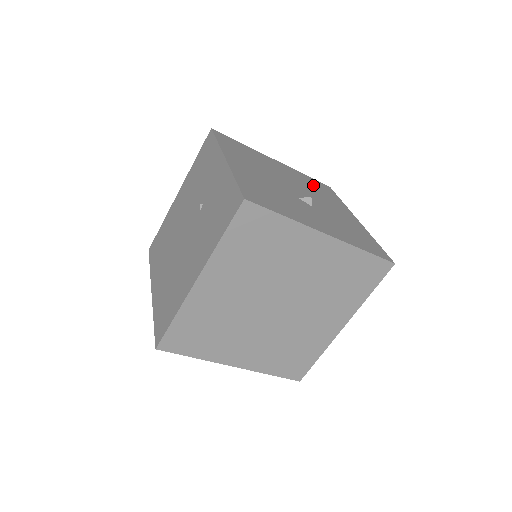
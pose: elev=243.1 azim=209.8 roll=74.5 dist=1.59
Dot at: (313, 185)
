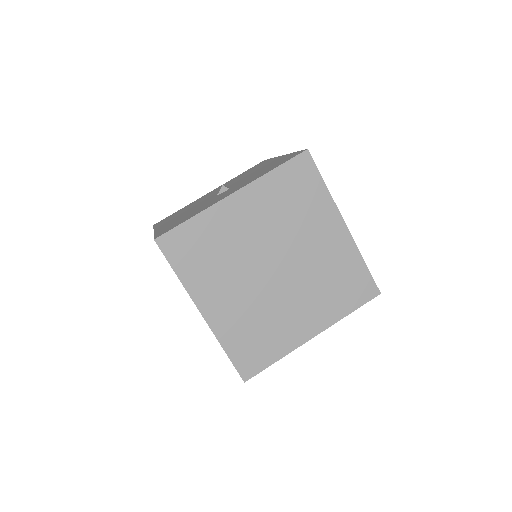
Dot at: occluded
